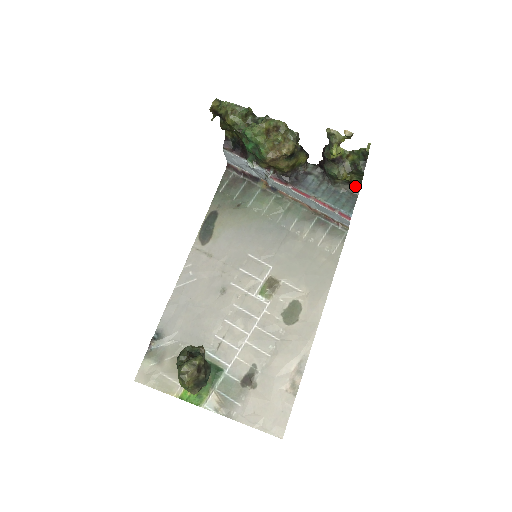
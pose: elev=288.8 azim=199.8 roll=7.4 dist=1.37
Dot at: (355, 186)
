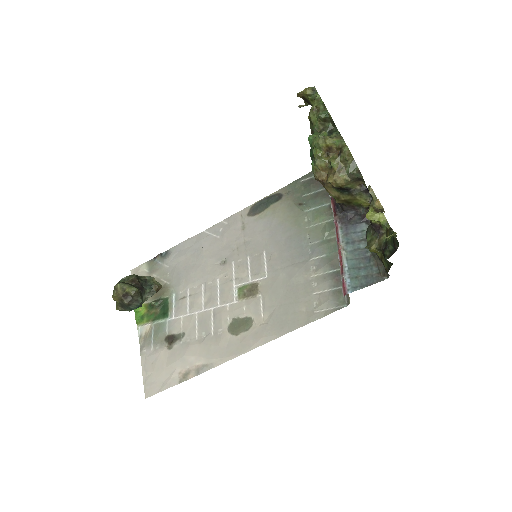
Dot at: (385, 269)
